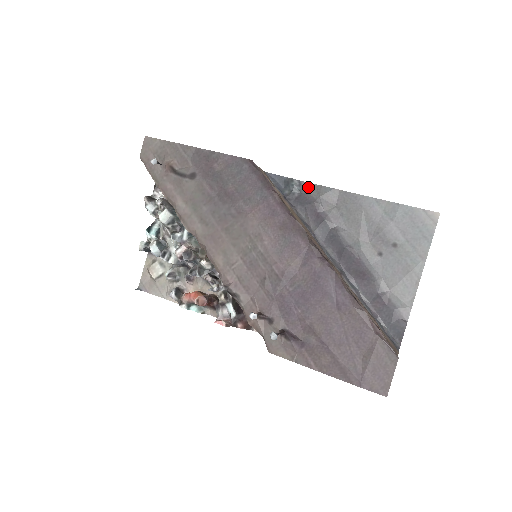
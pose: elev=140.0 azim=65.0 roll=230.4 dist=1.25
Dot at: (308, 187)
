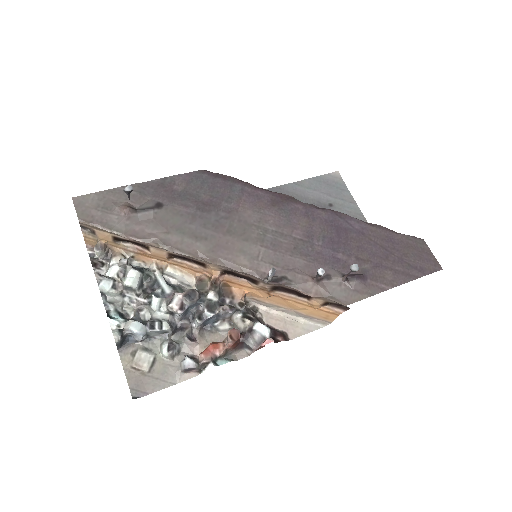
Dot at: occluded
